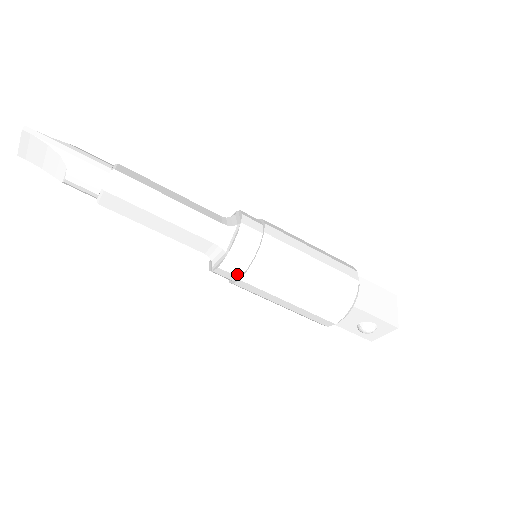
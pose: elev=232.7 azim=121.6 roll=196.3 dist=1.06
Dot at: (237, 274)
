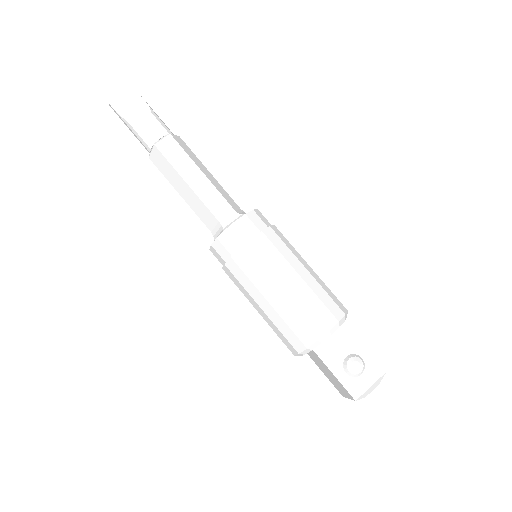
Dot at: (250, 234)
